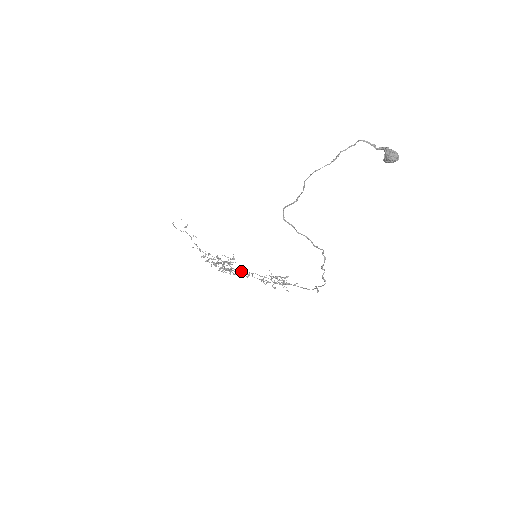
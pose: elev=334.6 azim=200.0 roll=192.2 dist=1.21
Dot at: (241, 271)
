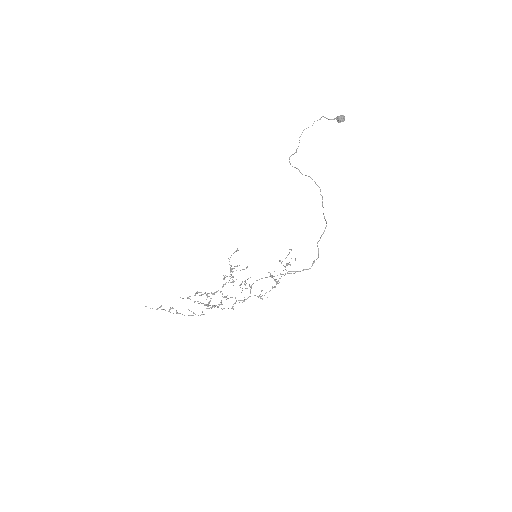
Dot at: occluded
